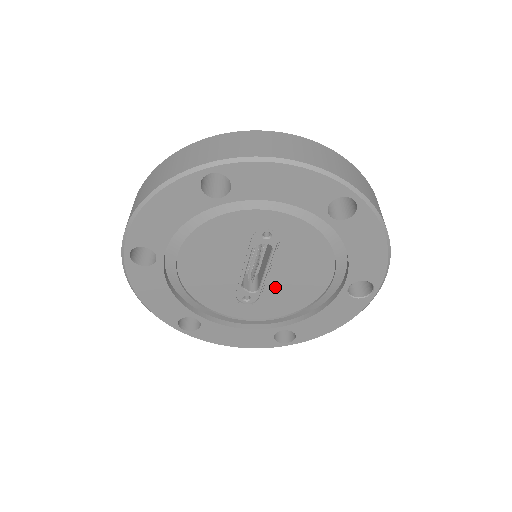
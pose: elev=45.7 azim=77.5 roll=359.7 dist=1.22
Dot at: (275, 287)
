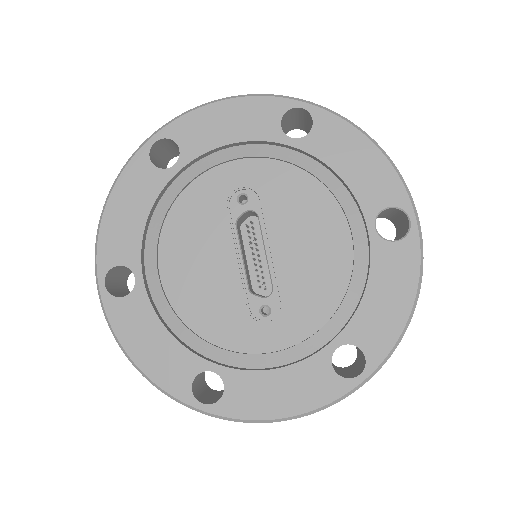
Dot at: (289, 273)
